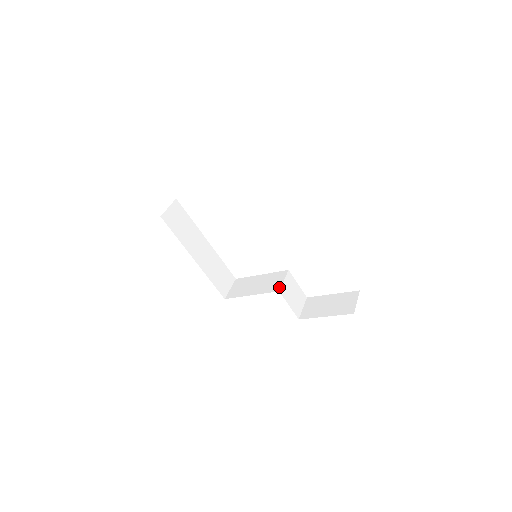
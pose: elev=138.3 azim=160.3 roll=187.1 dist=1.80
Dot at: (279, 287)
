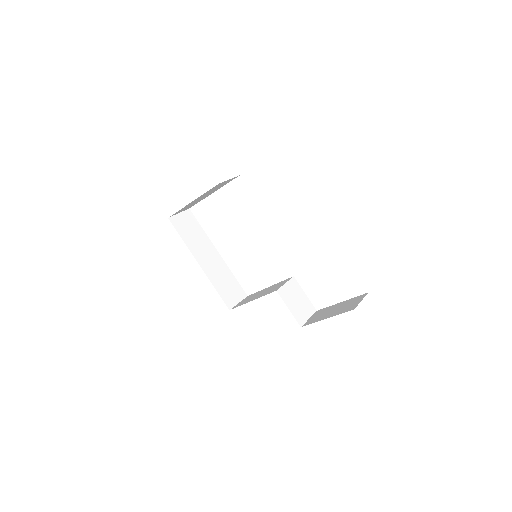
Dot at: (278, 288)
